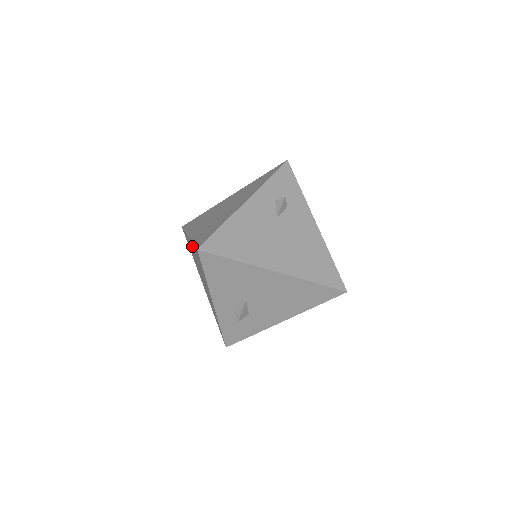
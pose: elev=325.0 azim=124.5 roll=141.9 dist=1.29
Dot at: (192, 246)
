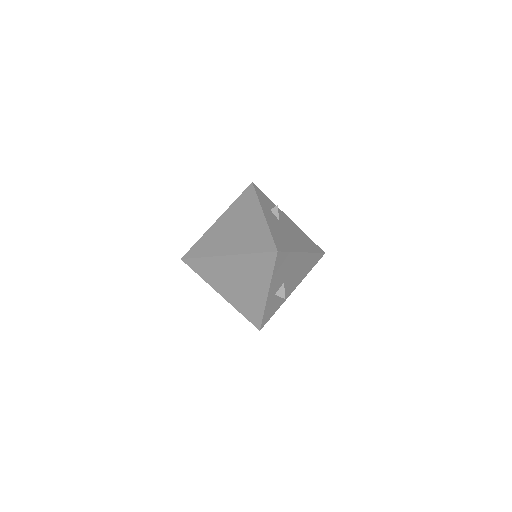
Dot at: (238, 260)
